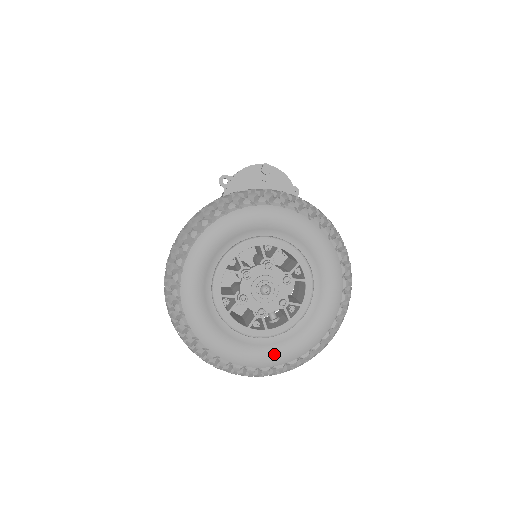
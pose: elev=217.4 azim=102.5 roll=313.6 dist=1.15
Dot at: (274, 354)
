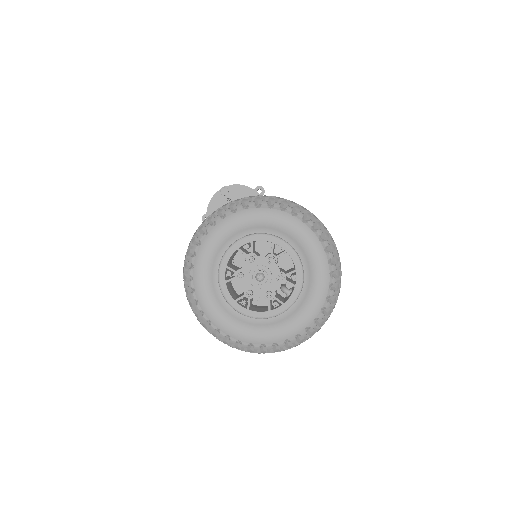
Dot at: (300, 318)
